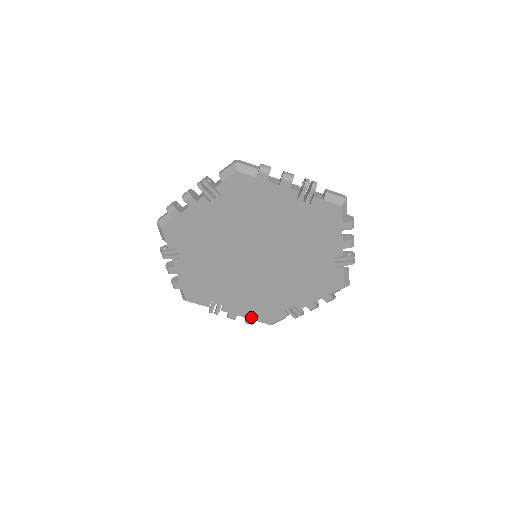
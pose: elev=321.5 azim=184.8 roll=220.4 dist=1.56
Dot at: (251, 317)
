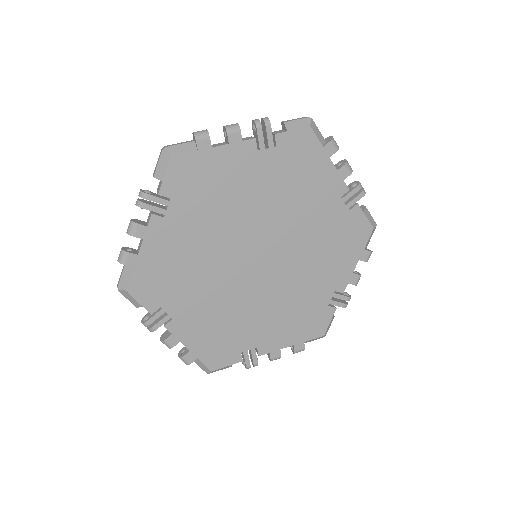
Dot at: (297, 341)
